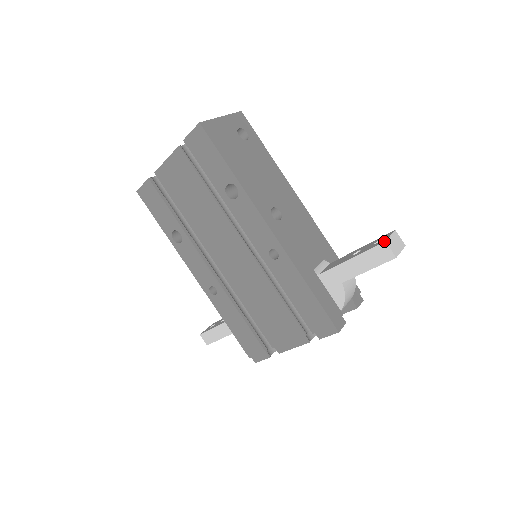
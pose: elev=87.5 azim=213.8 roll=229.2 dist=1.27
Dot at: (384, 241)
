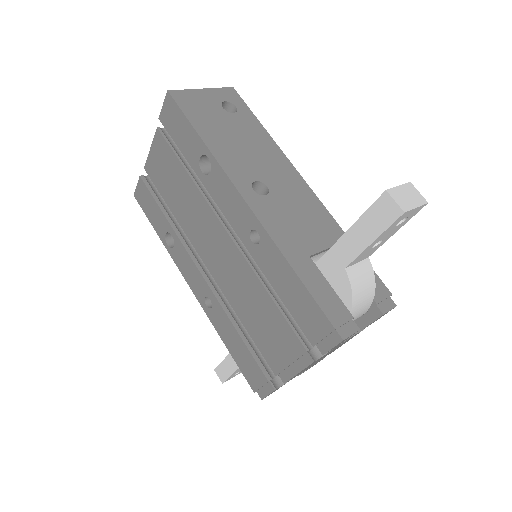
Dot at: (384, 191)
